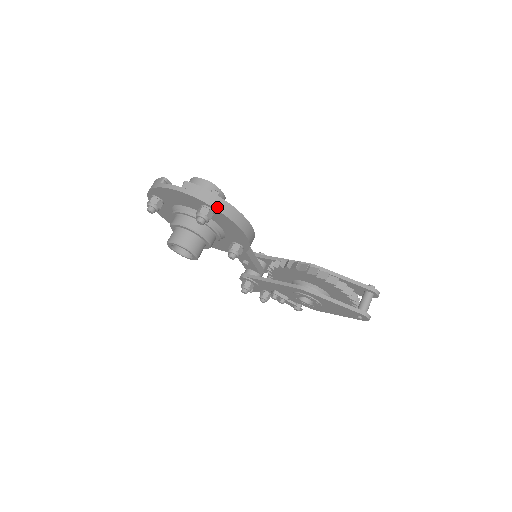
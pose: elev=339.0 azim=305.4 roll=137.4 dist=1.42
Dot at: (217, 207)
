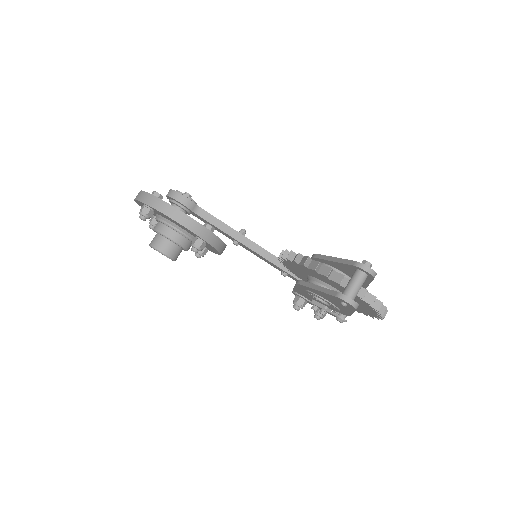
Dot at: (146, 202)
